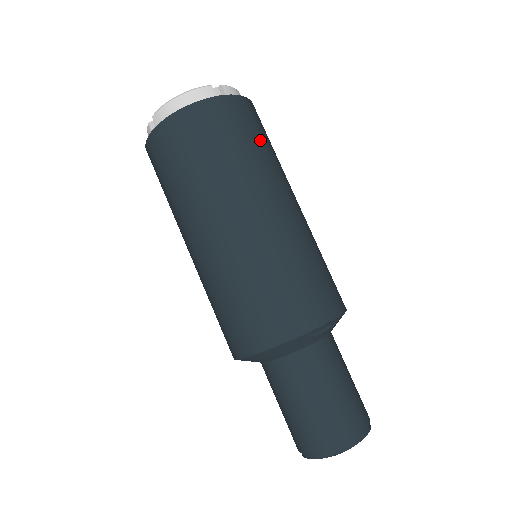
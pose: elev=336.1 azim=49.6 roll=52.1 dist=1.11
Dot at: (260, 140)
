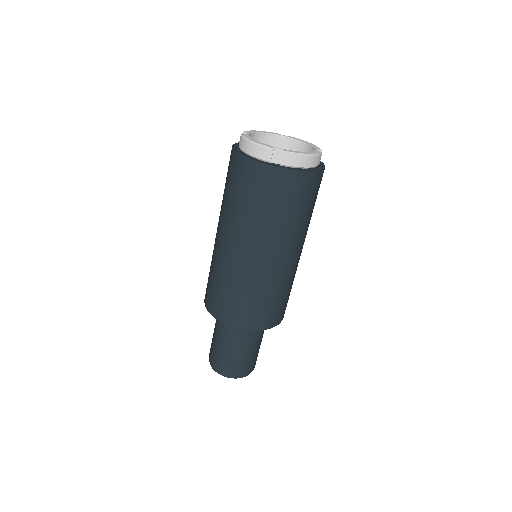
Dot at: (279, 208)
